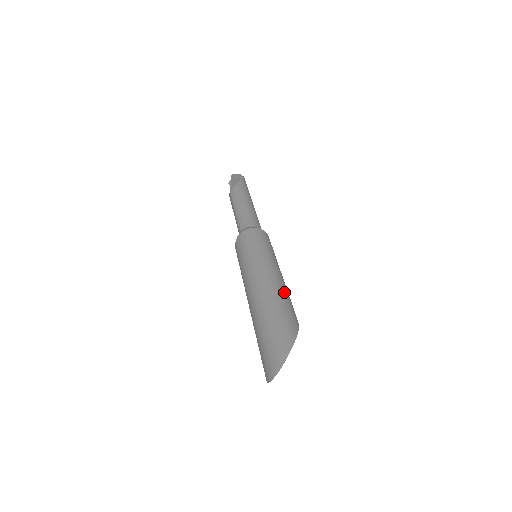
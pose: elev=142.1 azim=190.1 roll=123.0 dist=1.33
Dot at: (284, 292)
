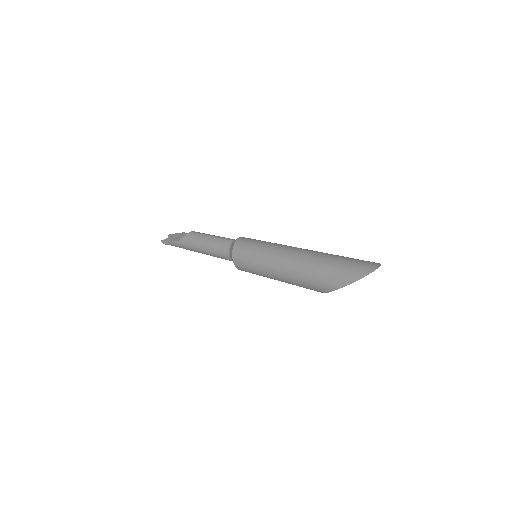
Dot at: occluded
